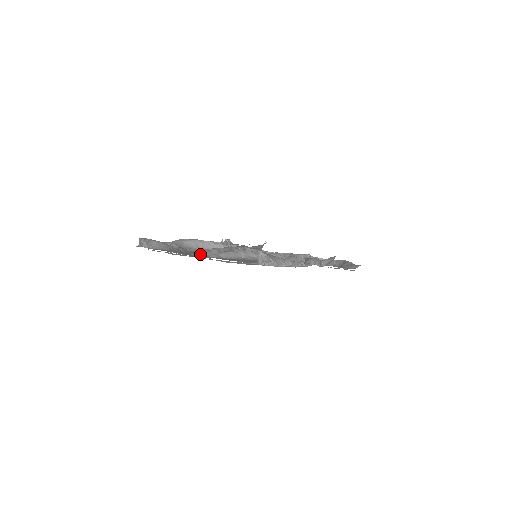
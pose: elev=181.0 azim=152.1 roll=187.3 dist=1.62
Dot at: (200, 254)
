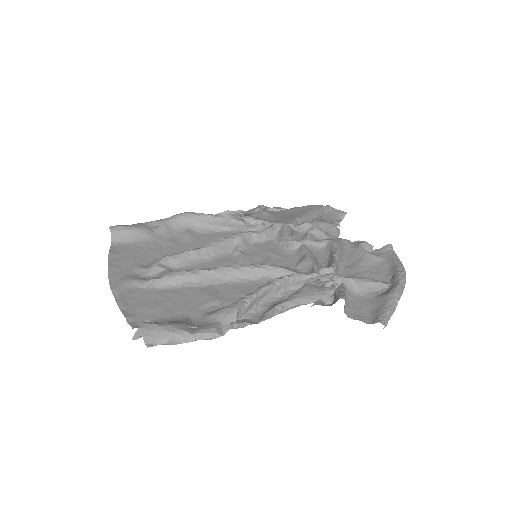
Dot at: (129, 278)
